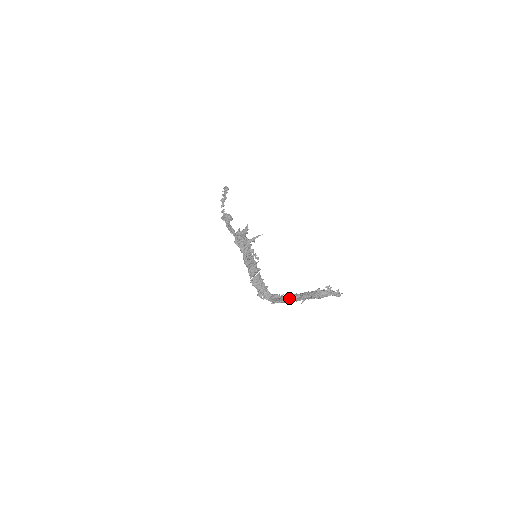
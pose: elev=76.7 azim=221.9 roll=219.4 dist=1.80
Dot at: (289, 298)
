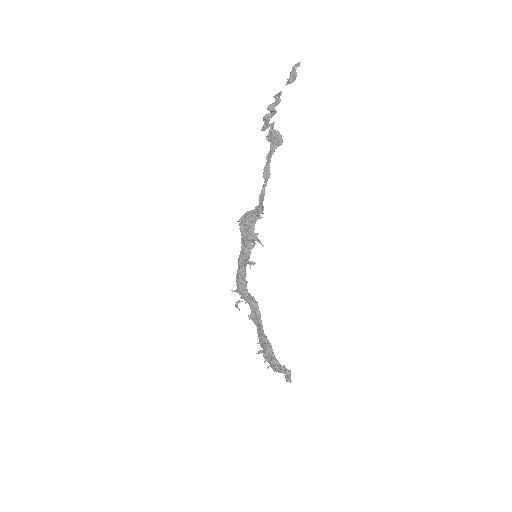
Dot at: (258, 330)
